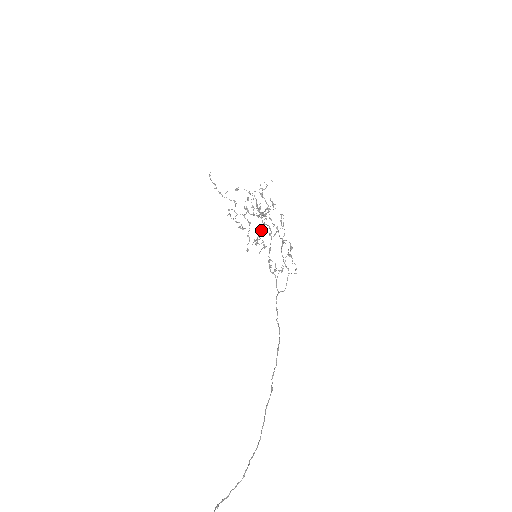
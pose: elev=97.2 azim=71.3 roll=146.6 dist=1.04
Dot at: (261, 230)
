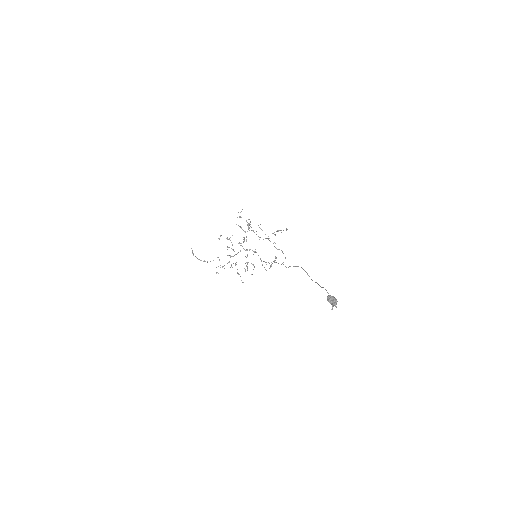
Dot at: (247, 256)
